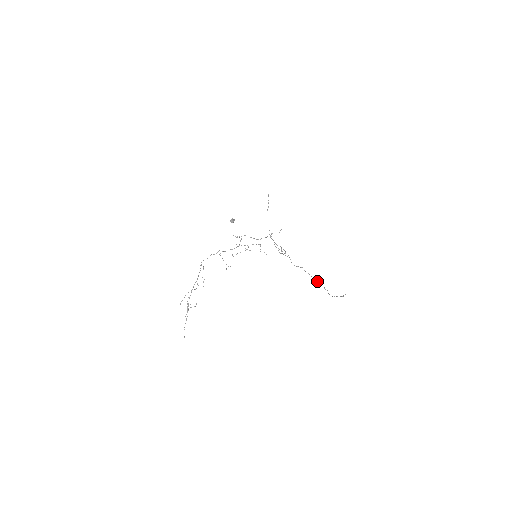
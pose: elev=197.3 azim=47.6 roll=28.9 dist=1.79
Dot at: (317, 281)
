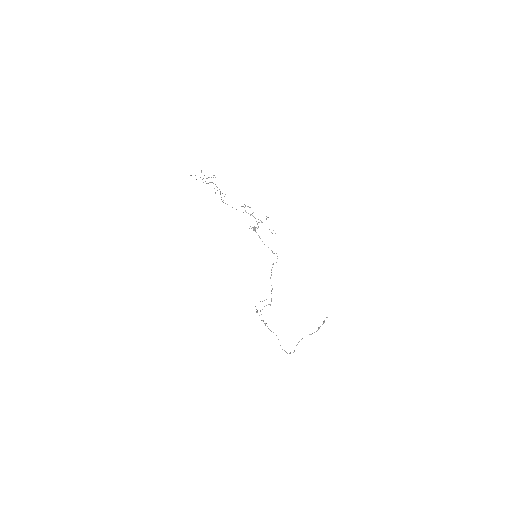
Dot at: (284, 350)
